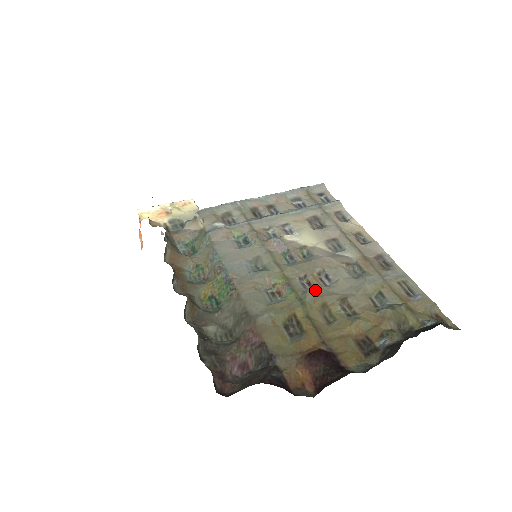
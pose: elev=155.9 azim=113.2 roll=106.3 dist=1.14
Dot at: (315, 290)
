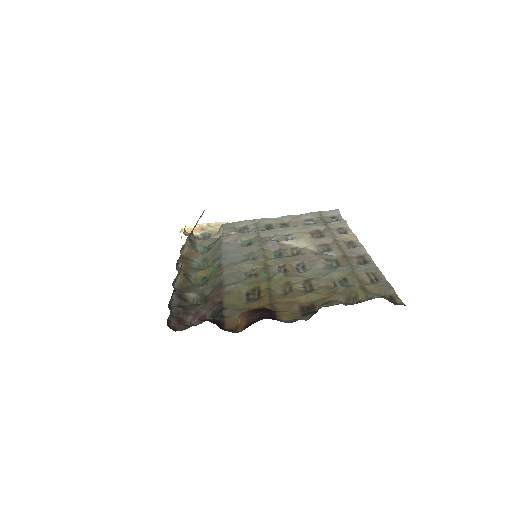
Dot at: (286, 273)
